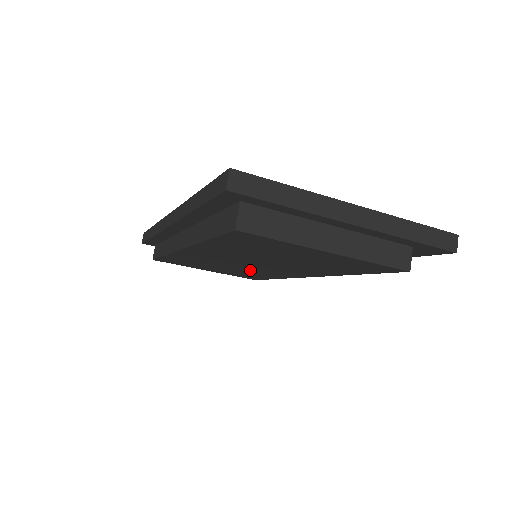
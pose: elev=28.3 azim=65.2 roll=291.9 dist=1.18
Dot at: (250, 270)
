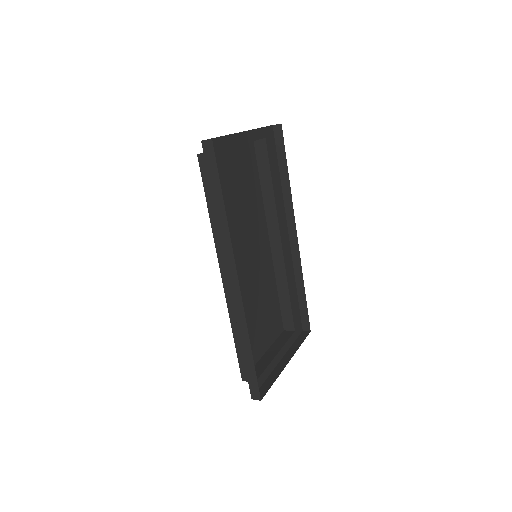
Dot at: (249, 218)
